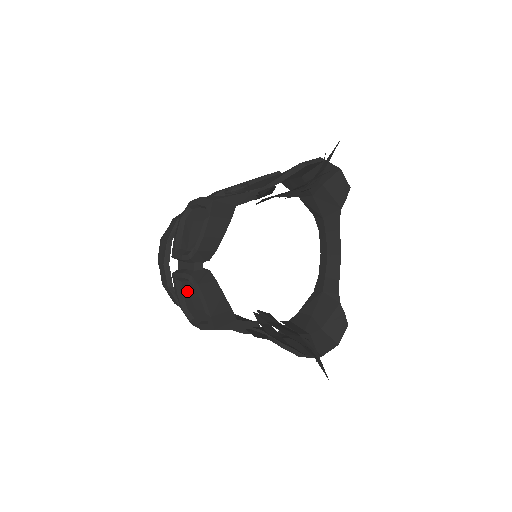
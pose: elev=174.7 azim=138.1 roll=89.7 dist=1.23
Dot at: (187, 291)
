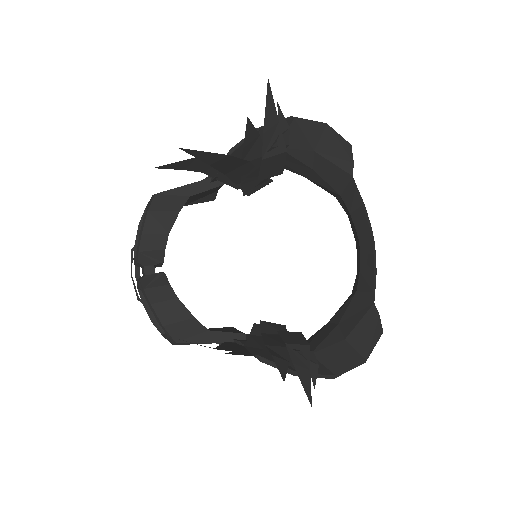
Dot at: occluded
